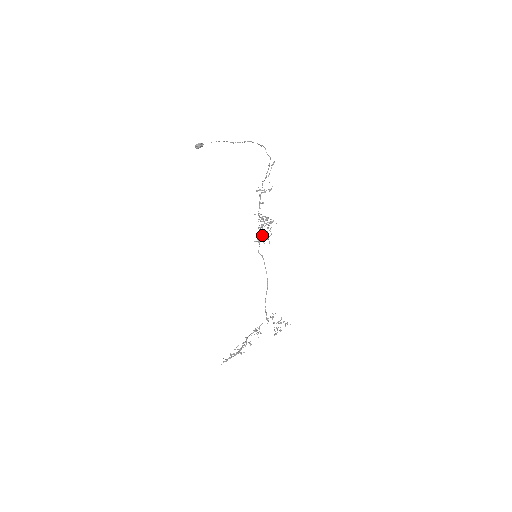
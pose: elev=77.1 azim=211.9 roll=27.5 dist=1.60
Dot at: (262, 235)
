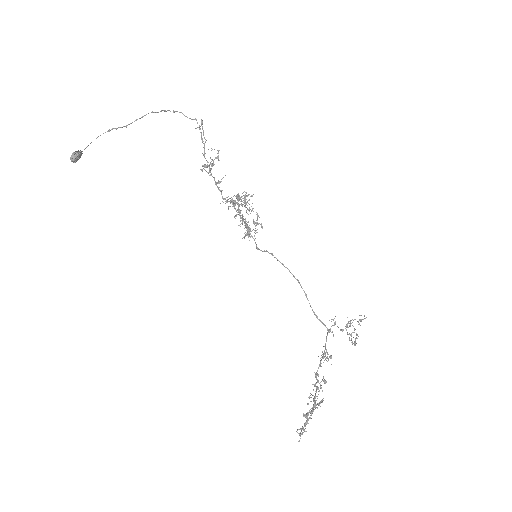
Dot at: occluded
